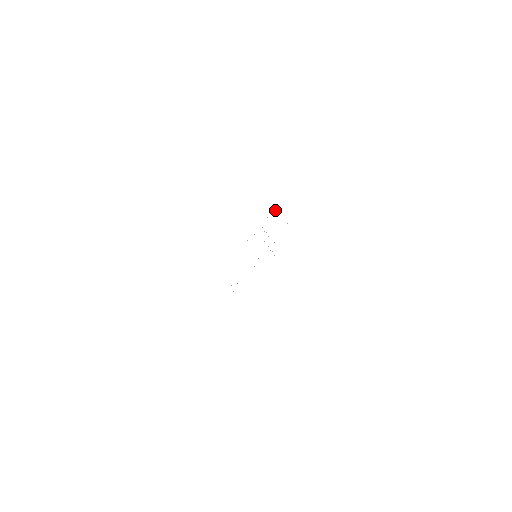
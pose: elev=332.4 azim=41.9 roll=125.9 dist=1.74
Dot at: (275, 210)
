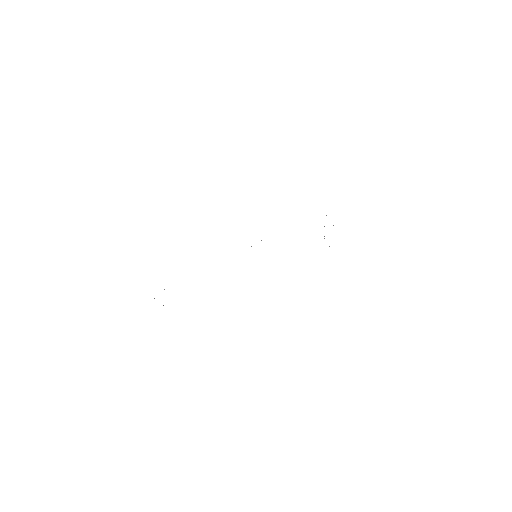
Dot at: occluded
